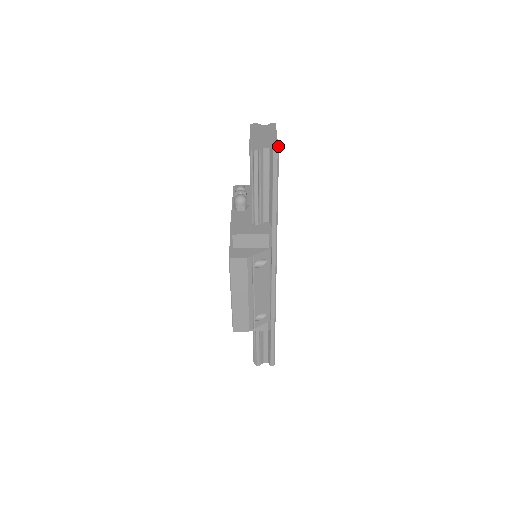
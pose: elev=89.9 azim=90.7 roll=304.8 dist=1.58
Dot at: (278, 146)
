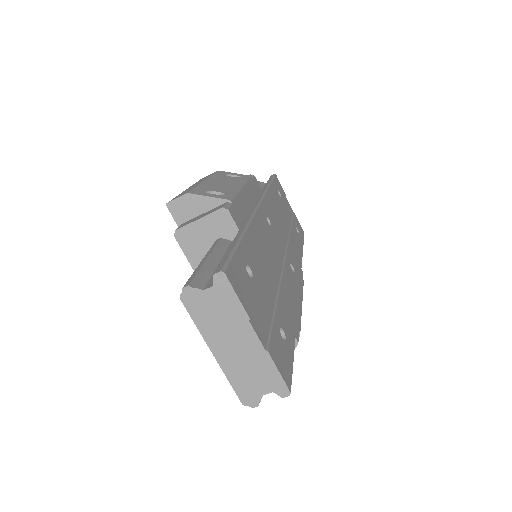
Dot at: (283, 381)
